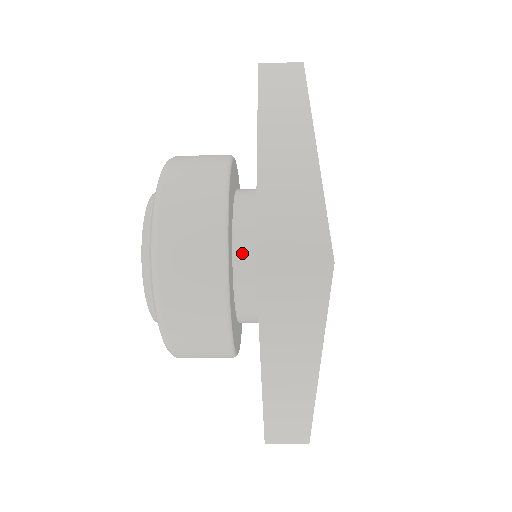
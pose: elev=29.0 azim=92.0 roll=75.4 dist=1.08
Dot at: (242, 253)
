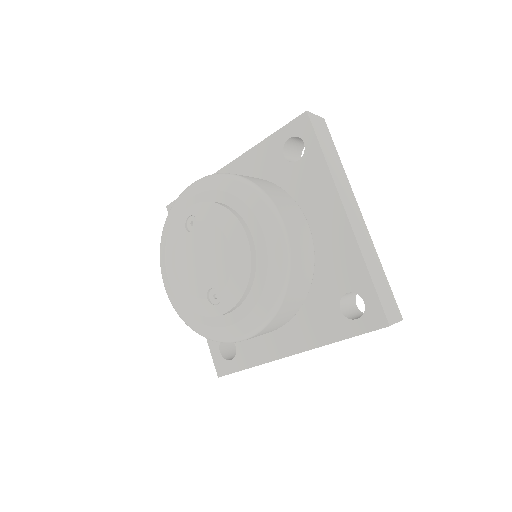
Dot at: occluded
